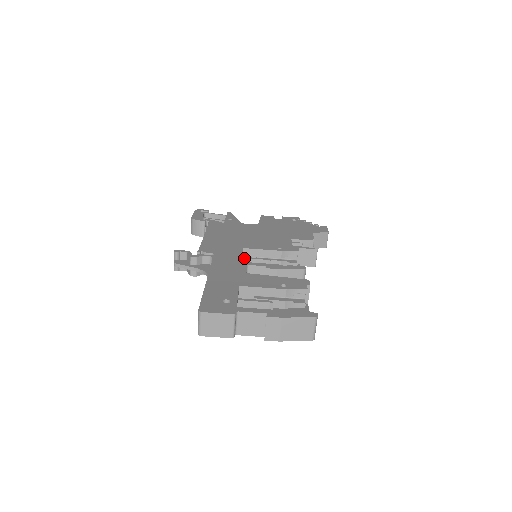
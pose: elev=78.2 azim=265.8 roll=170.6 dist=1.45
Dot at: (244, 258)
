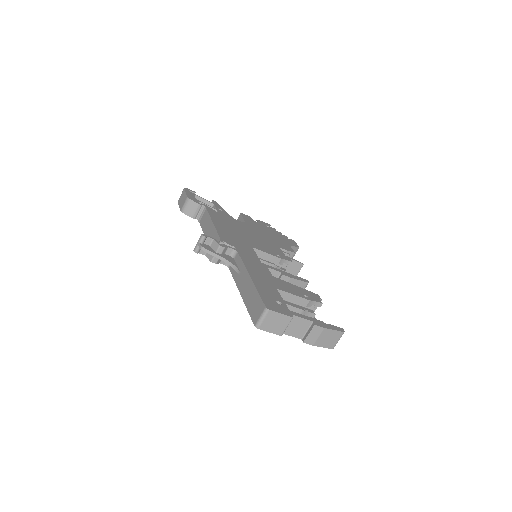
Dot at: occluded
